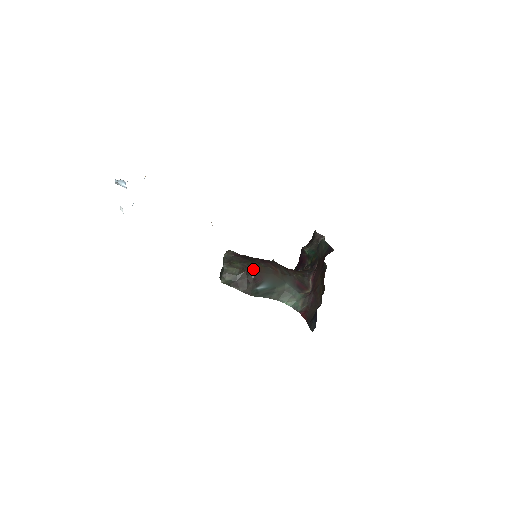
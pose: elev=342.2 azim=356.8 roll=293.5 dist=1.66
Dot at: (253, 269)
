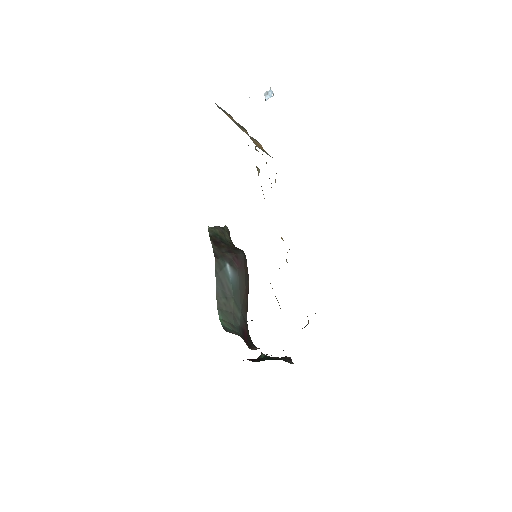
Dot at: (244, 253)
